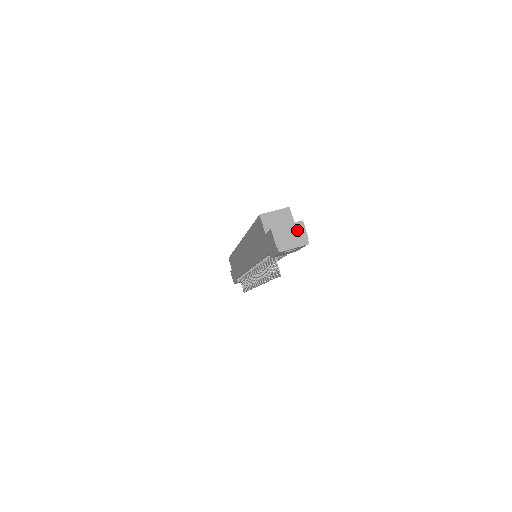
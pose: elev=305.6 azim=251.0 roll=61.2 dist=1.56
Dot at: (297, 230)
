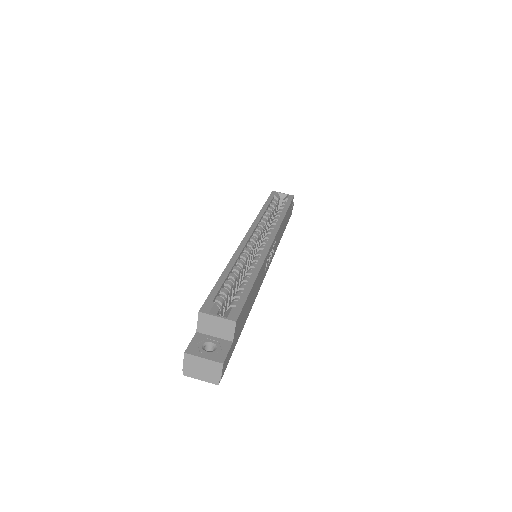
Dot at: (212, 368)
